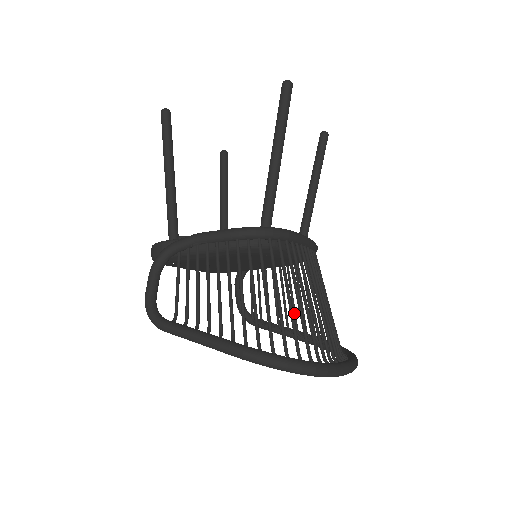
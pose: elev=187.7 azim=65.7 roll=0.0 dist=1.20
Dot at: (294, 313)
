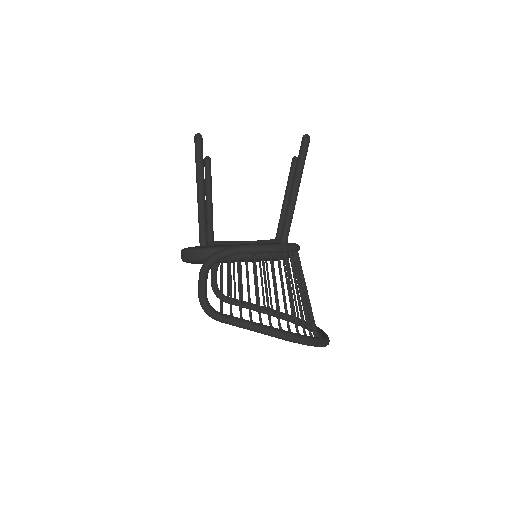
Dot at: (263, 294)
